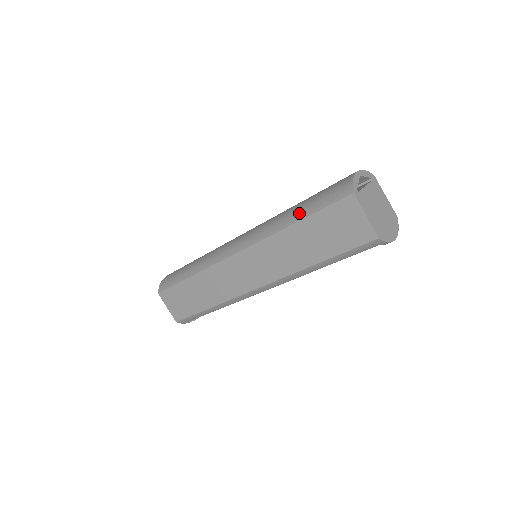
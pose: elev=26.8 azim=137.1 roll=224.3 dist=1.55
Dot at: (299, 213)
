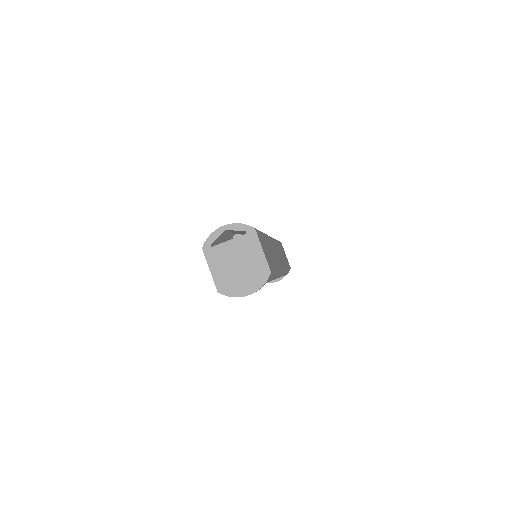
Dot at: occluded
